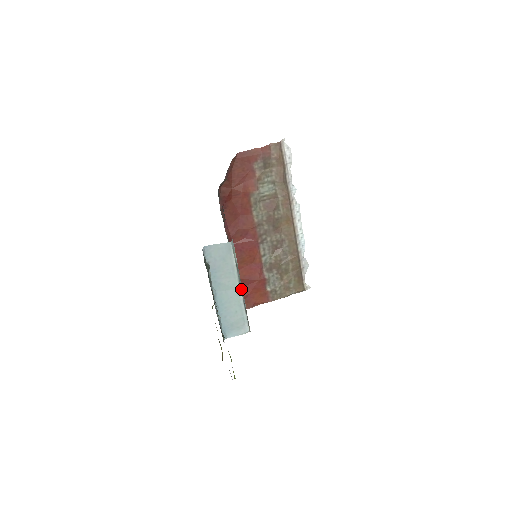
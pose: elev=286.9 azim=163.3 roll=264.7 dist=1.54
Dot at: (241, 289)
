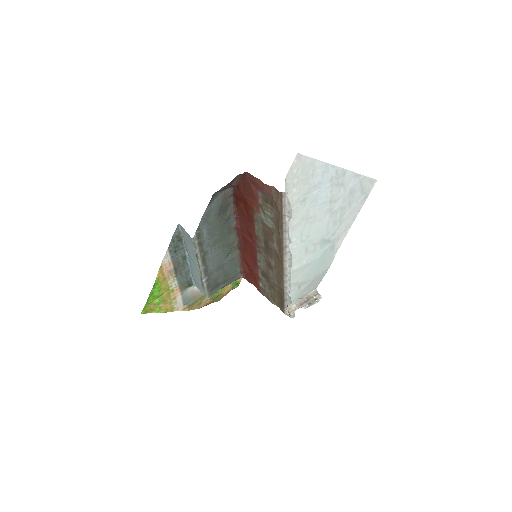
Dot at: (201, 270)
